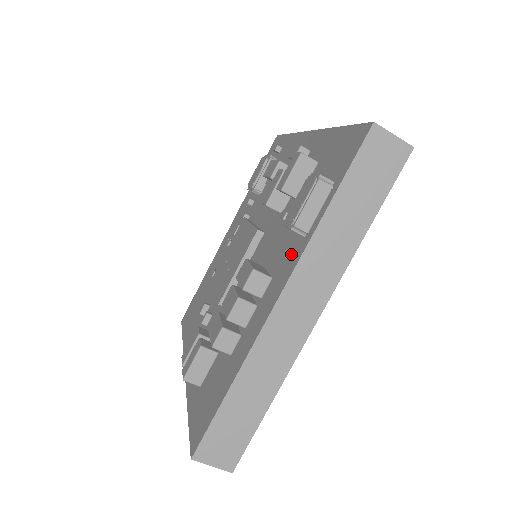
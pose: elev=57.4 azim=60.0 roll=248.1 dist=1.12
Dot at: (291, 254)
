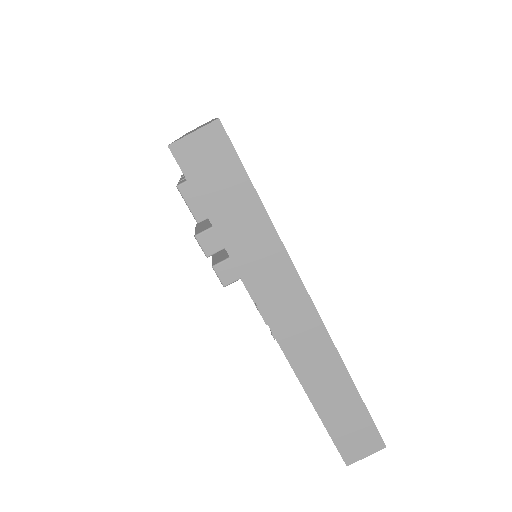
Dot at: occluded
